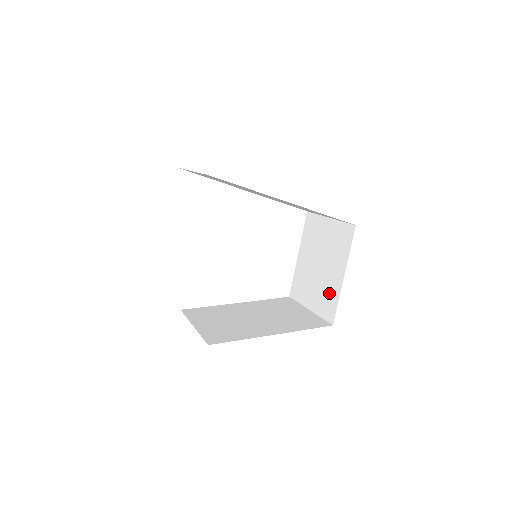
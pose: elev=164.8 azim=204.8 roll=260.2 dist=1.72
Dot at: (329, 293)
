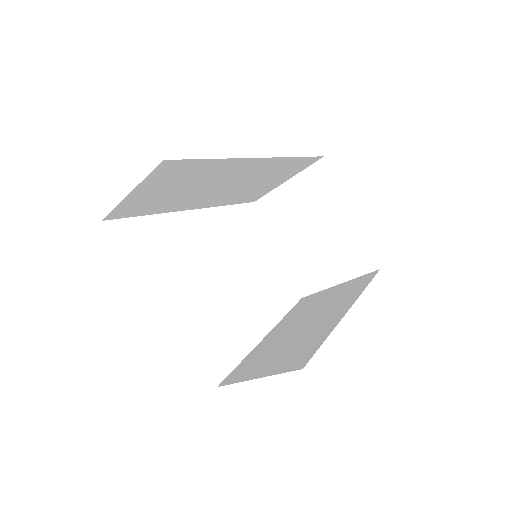
Dot at: (348, 245)
